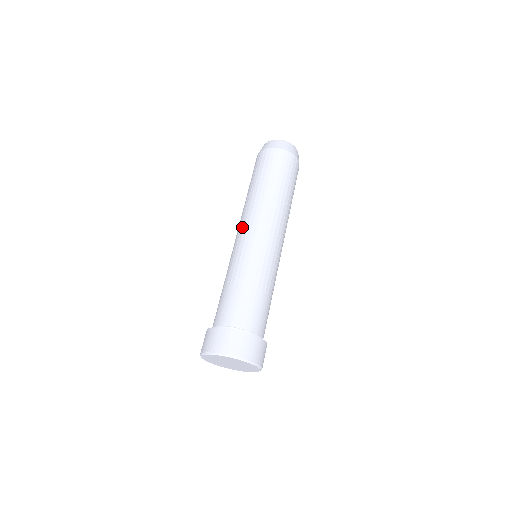
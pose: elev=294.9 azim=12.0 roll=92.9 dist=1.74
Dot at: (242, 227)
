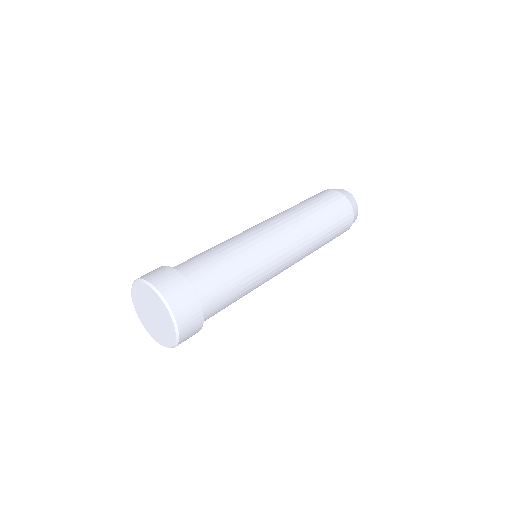
Dot at: (272, 223)
